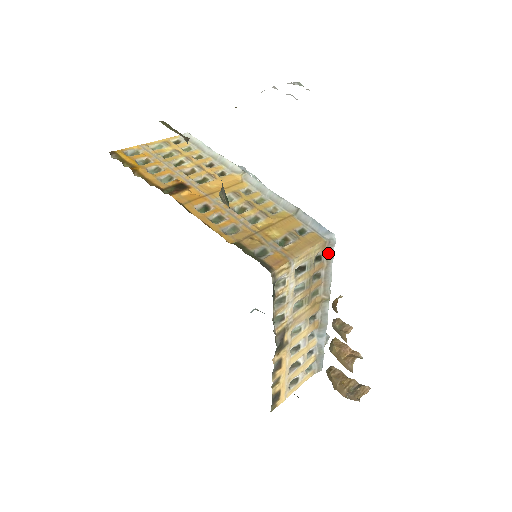
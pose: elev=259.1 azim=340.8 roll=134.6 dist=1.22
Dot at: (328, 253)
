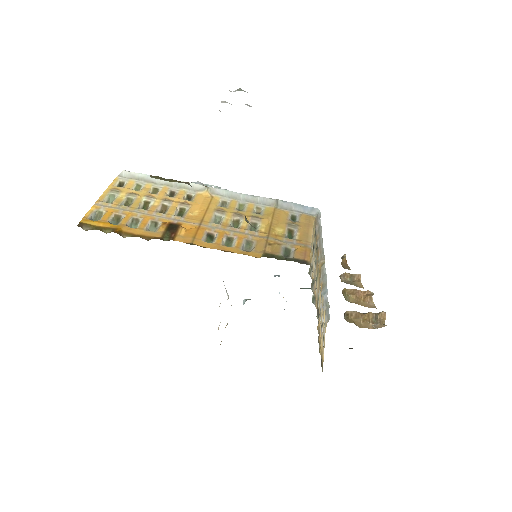
Dot at: (318, 226)
